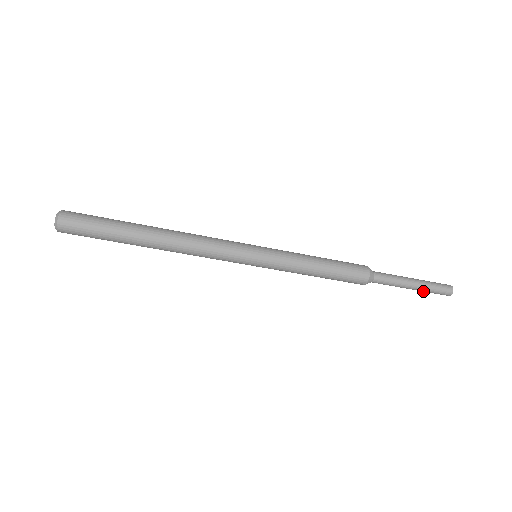
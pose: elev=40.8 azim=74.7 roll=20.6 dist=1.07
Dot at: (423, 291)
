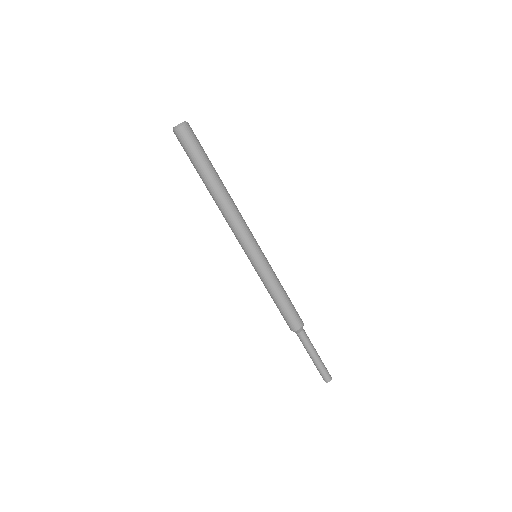
Dot at: (318, 366)
